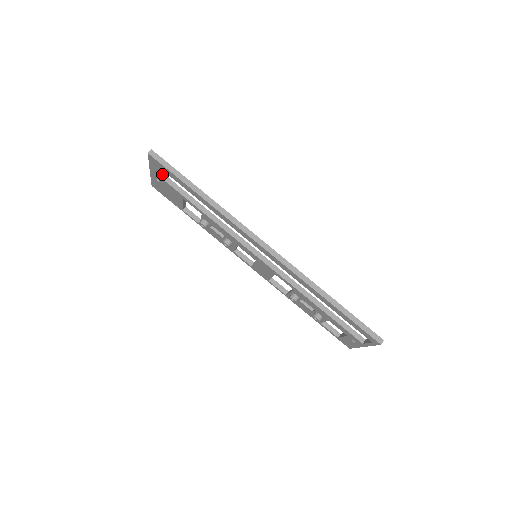
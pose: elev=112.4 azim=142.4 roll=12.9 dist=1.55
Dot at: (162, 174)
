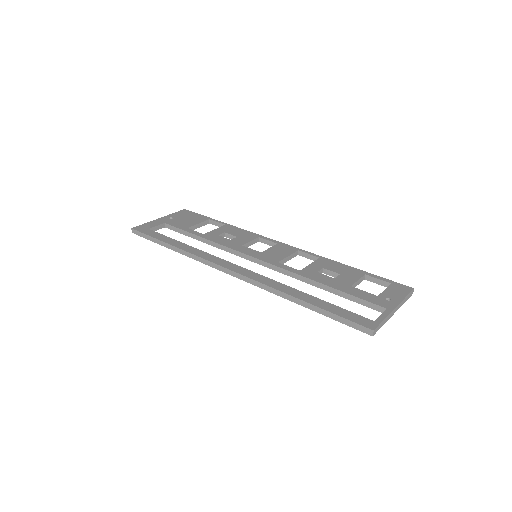
Dot at: (161, 227)
